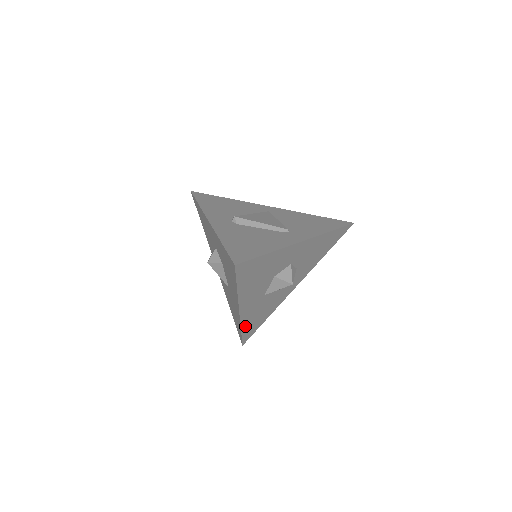
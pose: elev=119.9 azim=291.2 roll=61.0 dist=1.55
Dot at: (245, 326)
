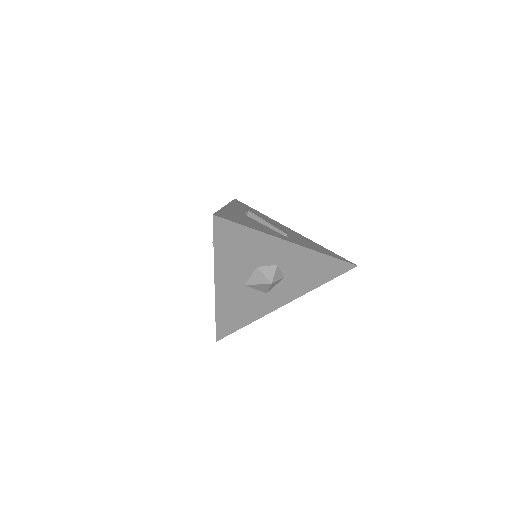
Dot at: (221, 313)
